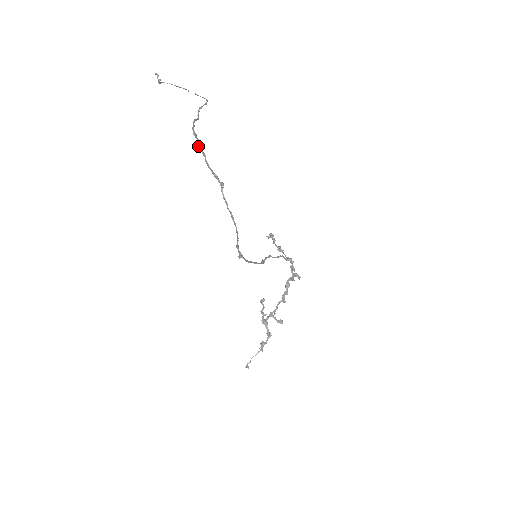
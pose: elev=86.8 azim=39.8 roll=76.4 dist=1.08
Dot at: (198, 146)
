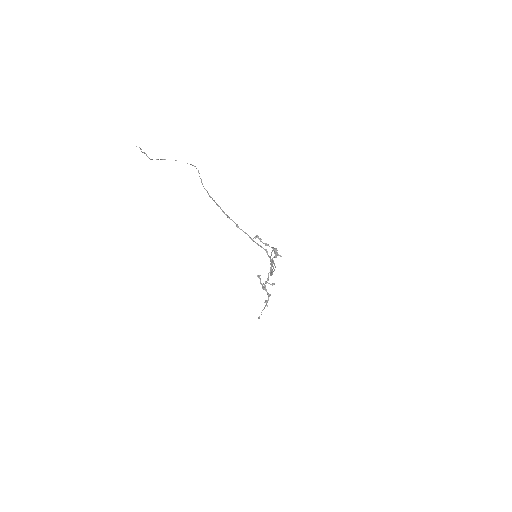
Dot at: occluded
